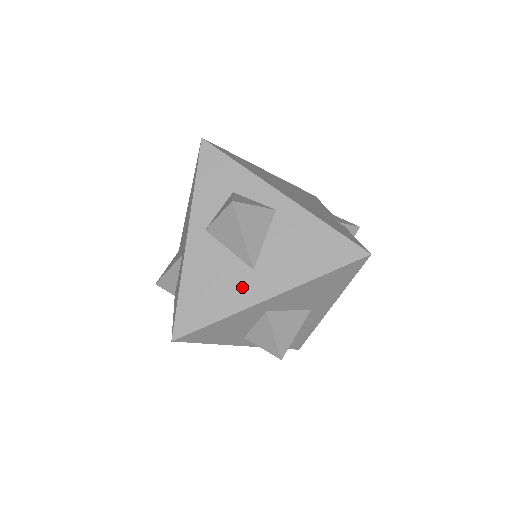
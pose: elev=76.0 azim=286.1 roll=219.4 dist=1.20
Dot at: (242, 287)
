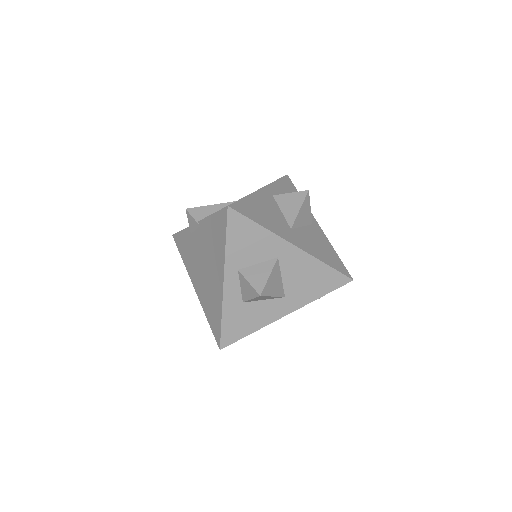
Dot at: (282, 228)
